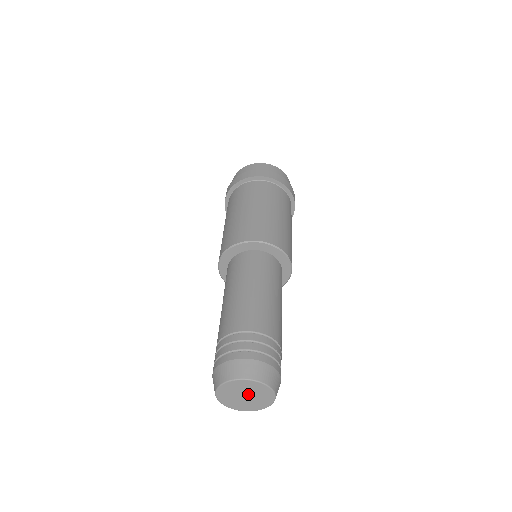
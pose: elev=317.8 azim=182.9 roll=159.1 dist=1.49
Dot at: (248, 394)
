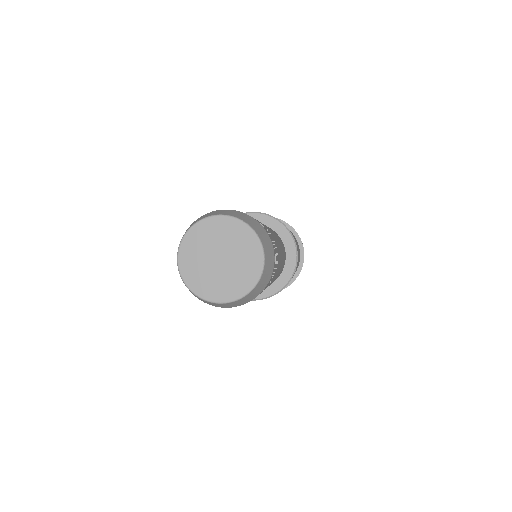
Dot at: (219, 252)
